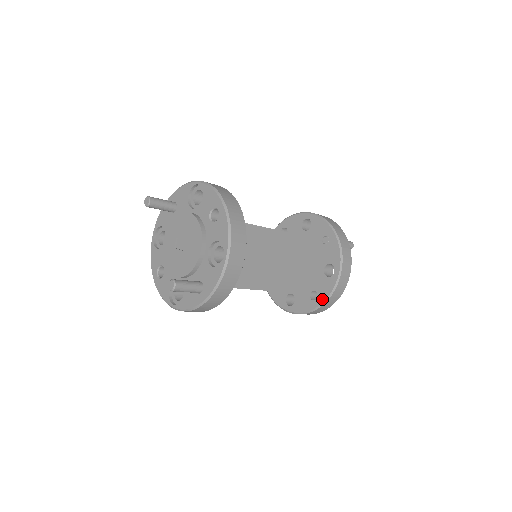
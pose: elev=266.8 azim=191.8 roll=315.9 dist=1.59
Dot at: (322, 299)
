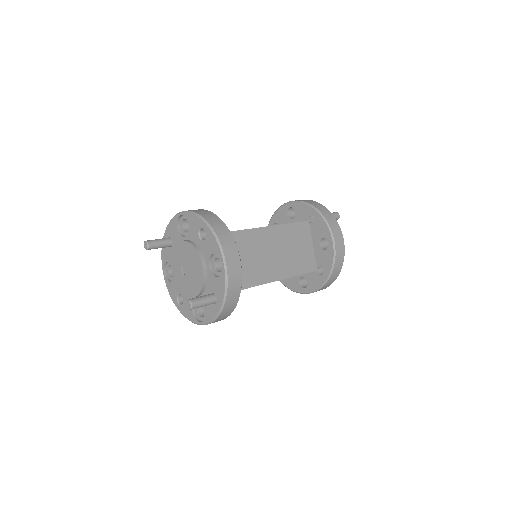
Dot at: (328, 271)
